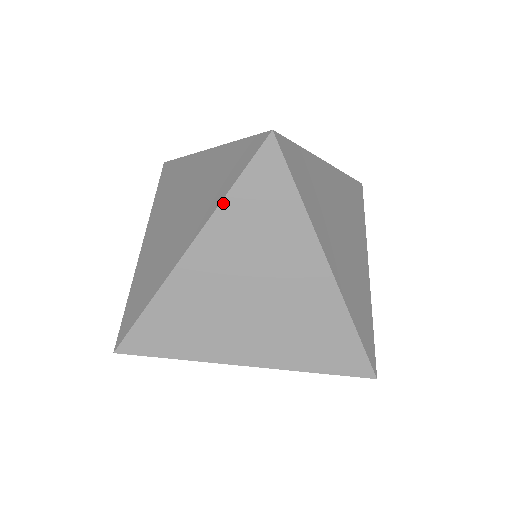
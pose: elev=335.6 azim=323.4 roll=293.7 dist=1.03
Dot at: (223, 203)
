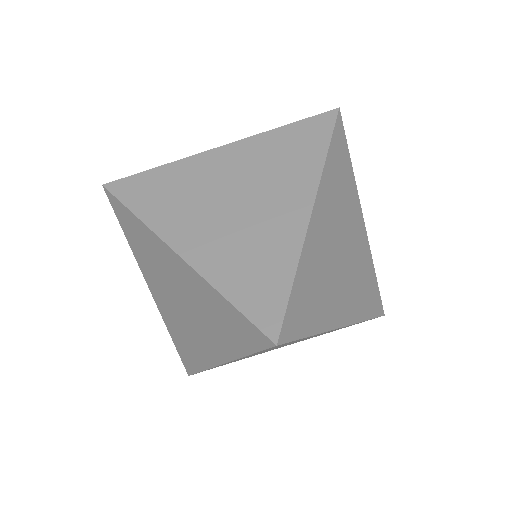
Dot at: (326, 162)
